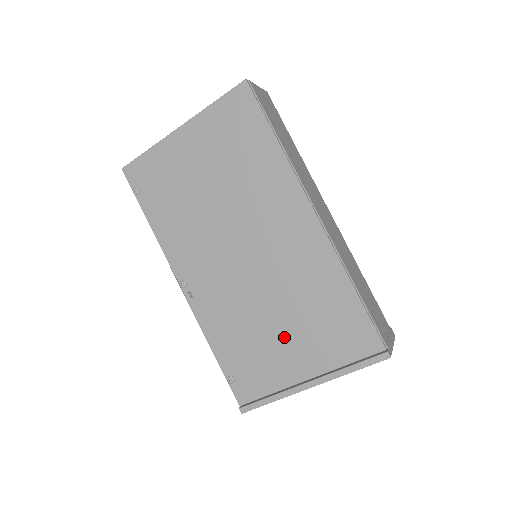
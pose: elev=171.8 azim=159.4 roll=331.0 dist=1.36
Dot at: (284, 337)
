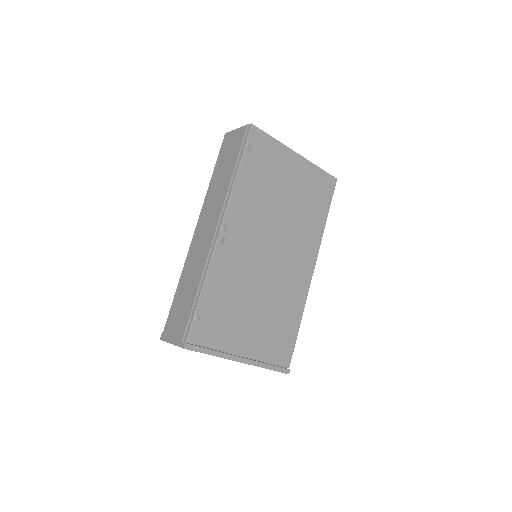
Dot at: (251, 319)
